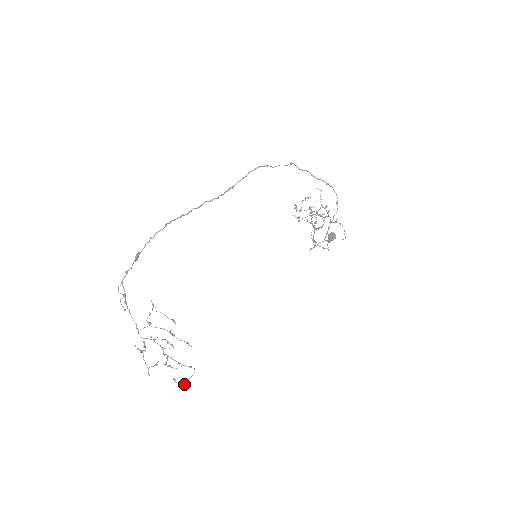
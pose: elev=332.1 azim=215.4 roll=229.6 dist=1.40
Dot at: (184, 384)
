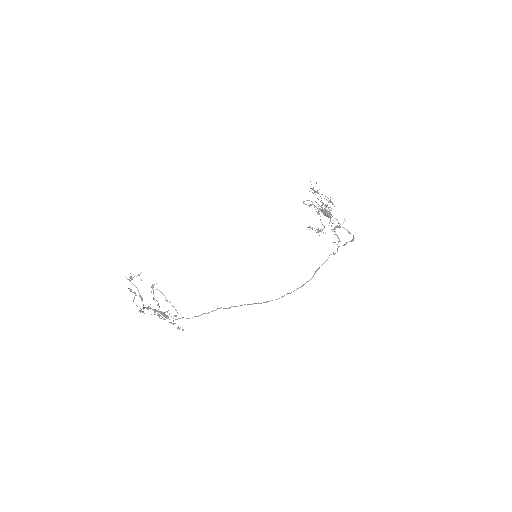
Dot at: occluded
